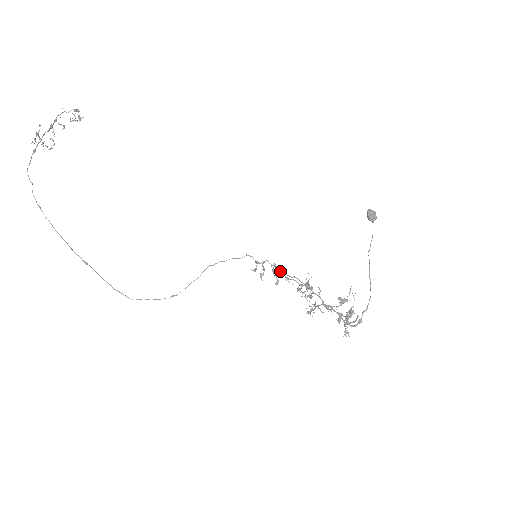
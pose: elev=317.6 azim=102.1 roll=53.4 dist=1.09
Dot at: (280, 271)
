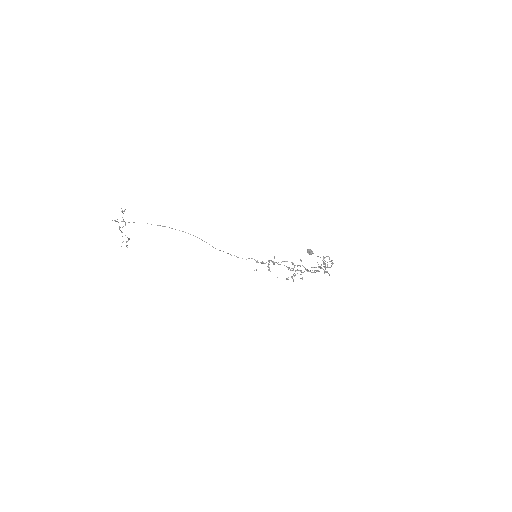
Dot at: occluded
